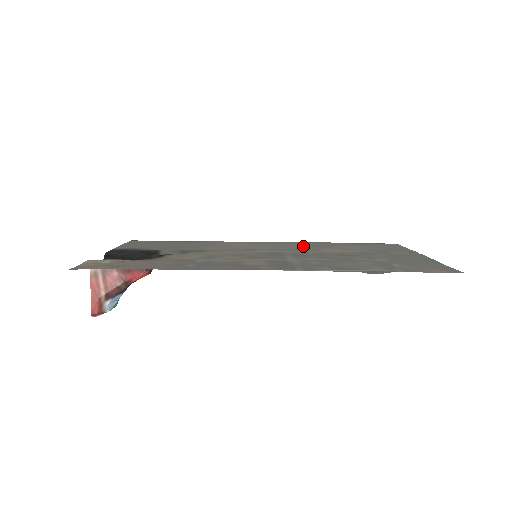
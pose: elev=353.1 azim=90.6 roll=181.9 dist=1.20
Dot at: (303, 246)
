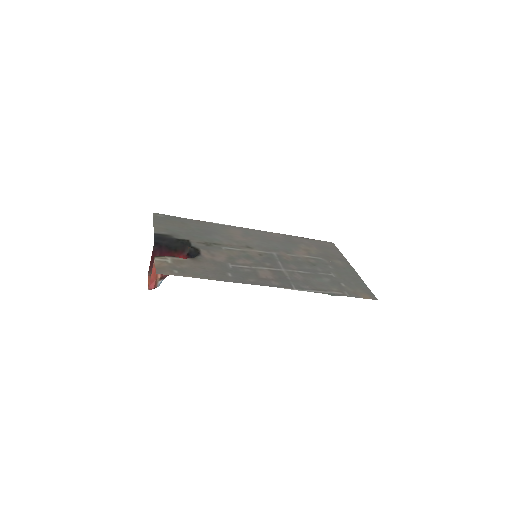
Dot at: (279, 243)
